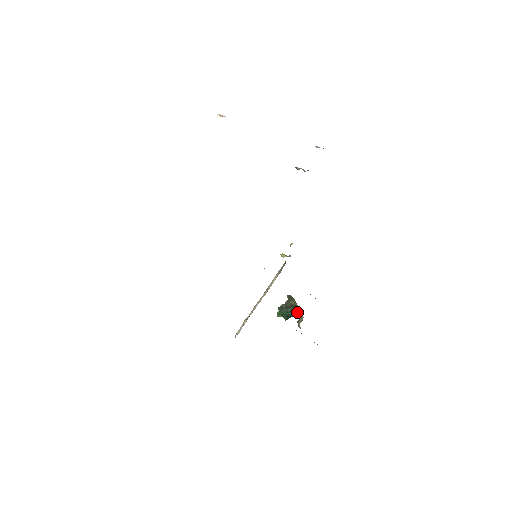
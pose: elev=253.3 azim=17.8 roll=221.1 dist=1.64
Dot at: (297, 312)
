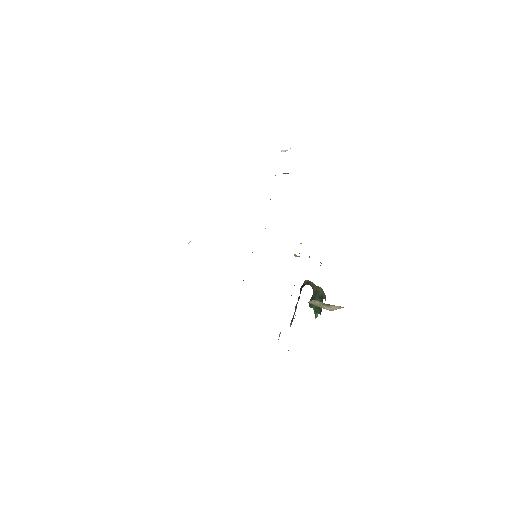
Dot at: (321, 295)
